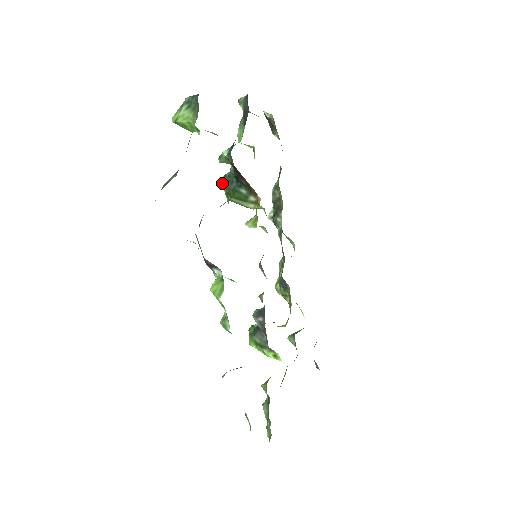
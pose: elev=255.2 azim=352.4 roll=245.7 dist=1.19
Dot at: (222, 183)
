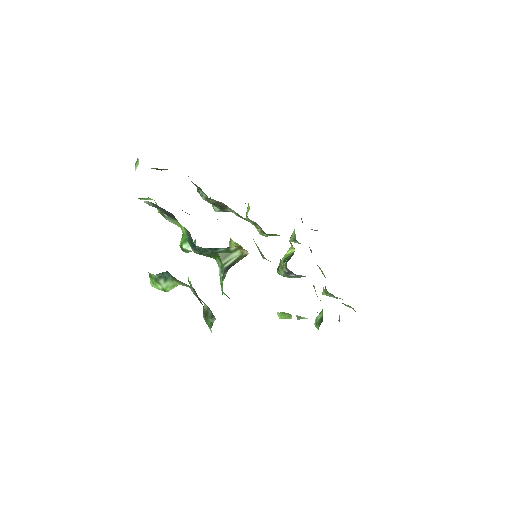
Dot at: occluded
